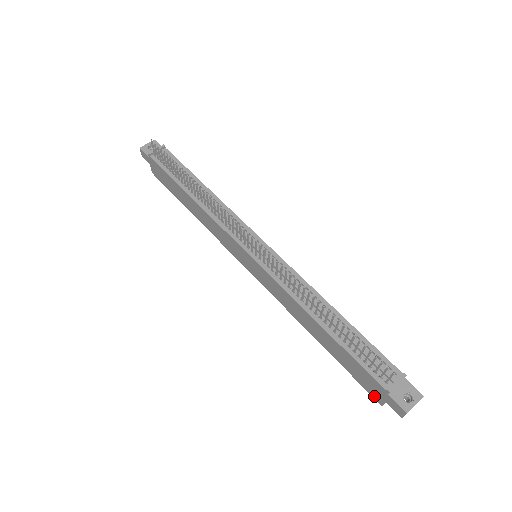
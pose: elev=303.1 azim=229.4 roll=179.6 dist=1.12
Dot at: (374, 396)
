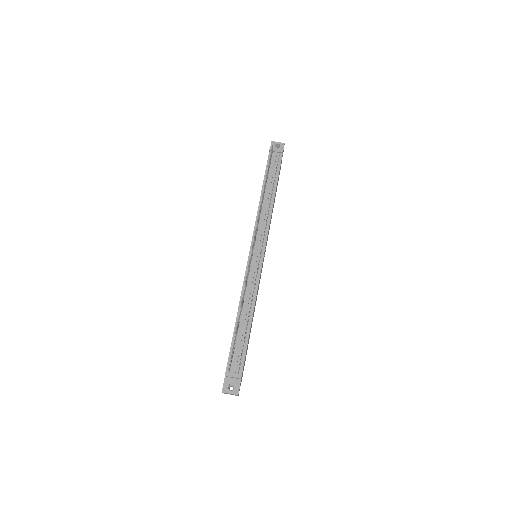
Dot at: occluded
